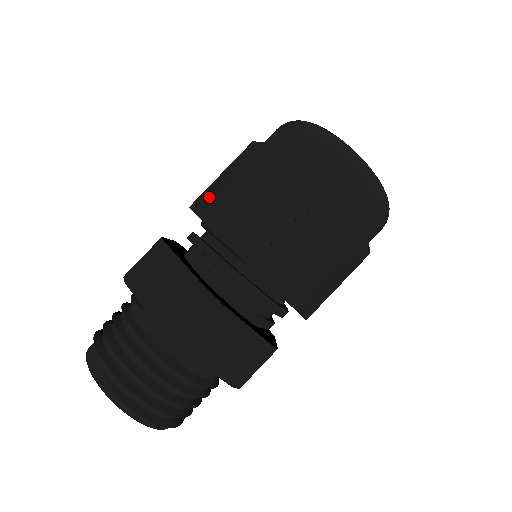
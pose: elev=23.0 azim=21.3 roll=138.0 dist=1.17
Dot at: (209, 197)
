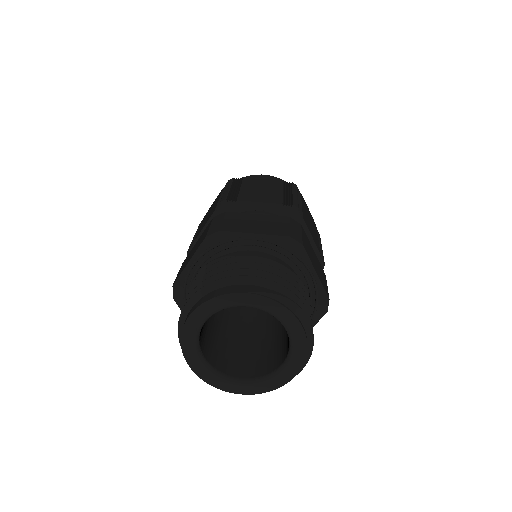
Dot at: (231, 195)
